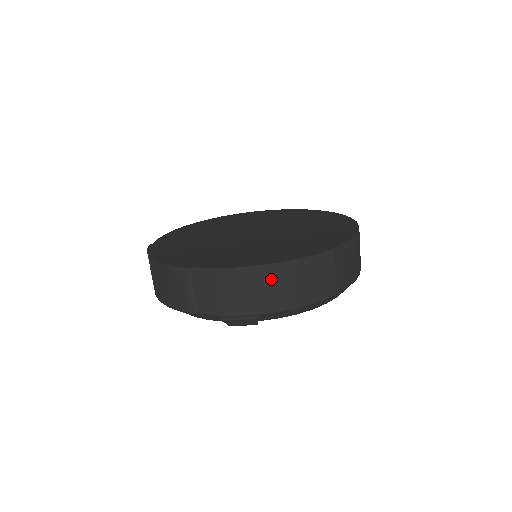
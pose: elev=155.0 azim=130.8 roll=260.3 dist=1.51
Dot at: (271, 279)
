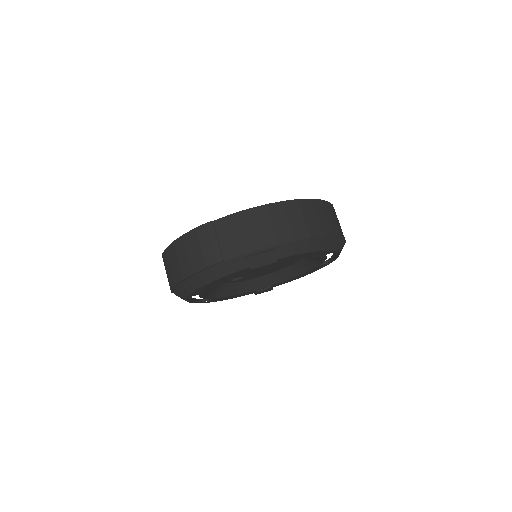
Dot at: (280, 214)
